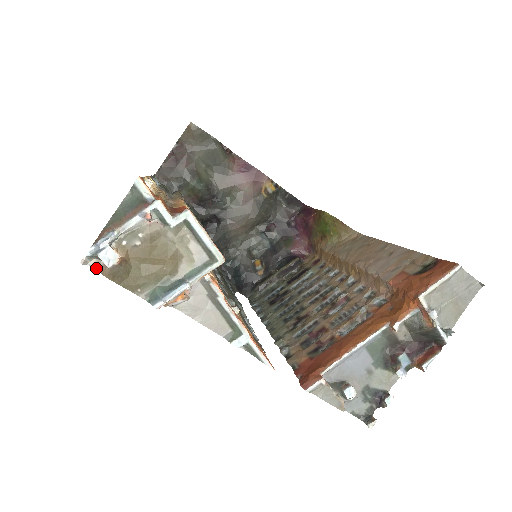
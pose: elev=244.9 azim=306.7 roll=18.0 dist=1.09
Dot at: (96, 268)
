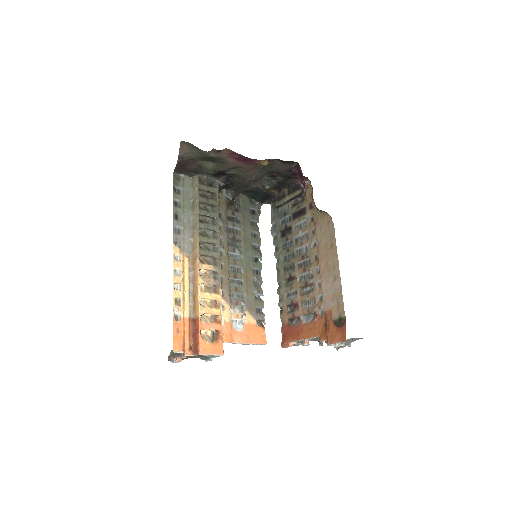
Dot at: occluded
